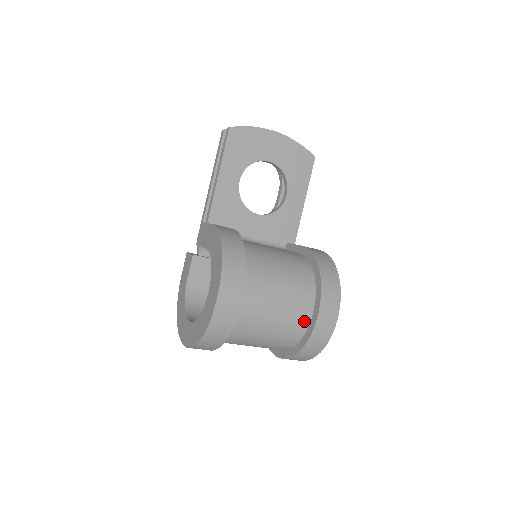
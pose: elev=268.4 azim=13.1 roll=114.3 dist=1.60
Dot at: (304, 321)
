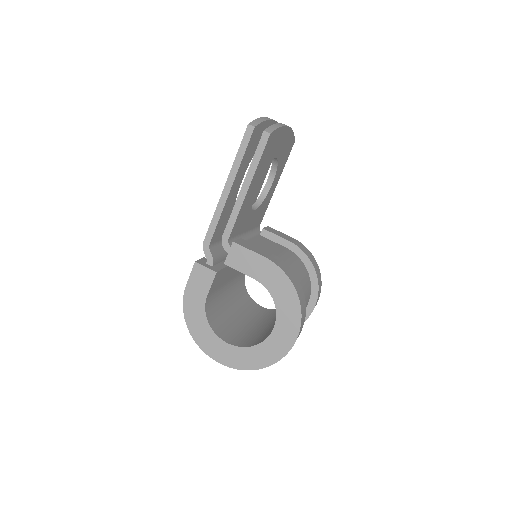
Dot at: occluded
